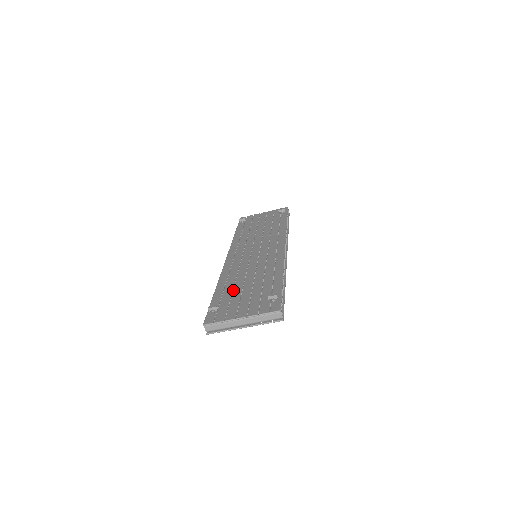
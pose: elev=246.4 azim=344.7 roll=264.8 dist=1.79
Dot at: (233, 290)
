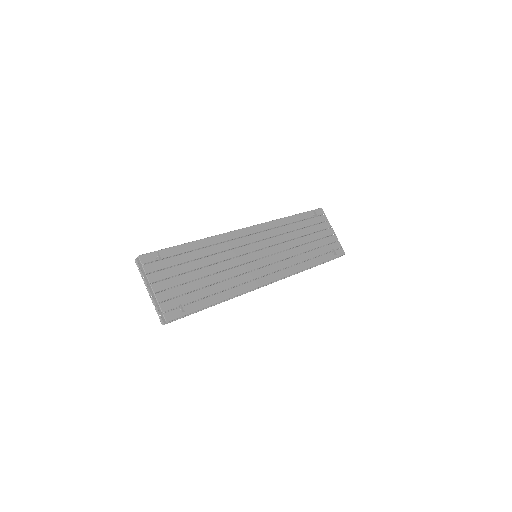
Dot at: (193, 261)
